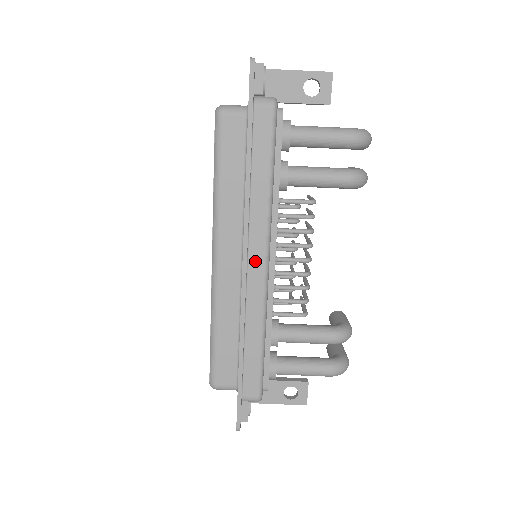
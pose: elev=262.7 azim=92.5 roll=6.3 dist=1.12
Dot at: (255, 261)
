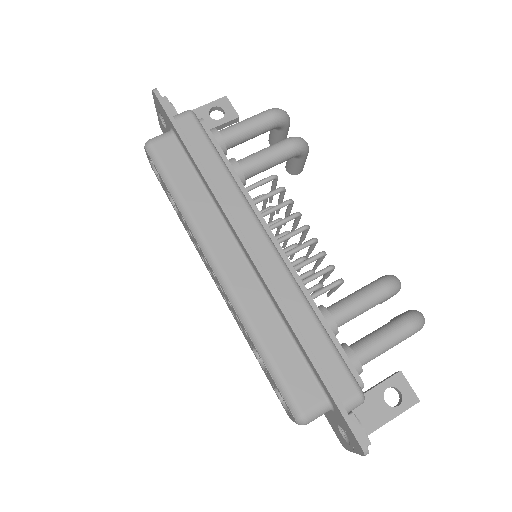
Dot at: (256, 243)
